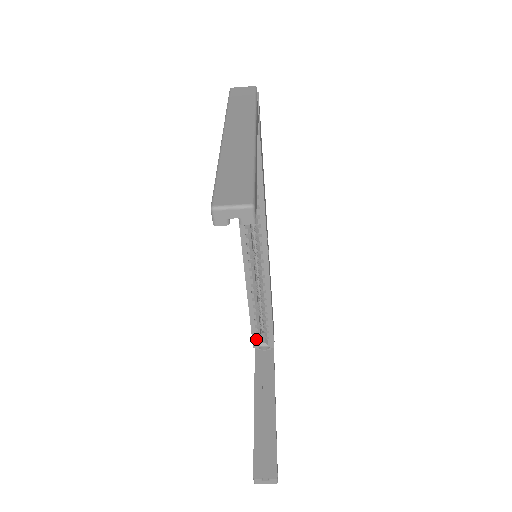
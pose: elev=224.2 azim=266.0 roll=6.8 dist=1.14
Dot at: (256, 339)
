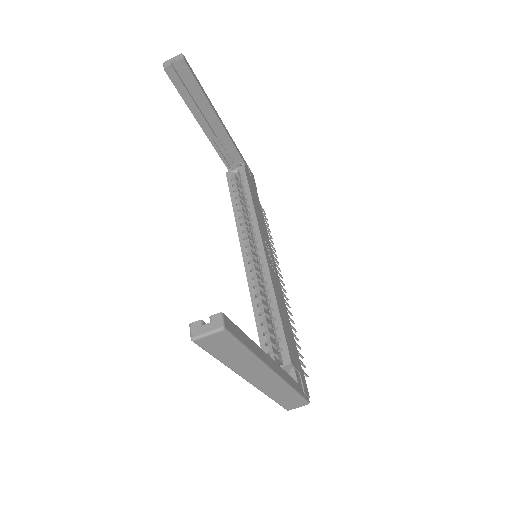
Dot at: occluded
